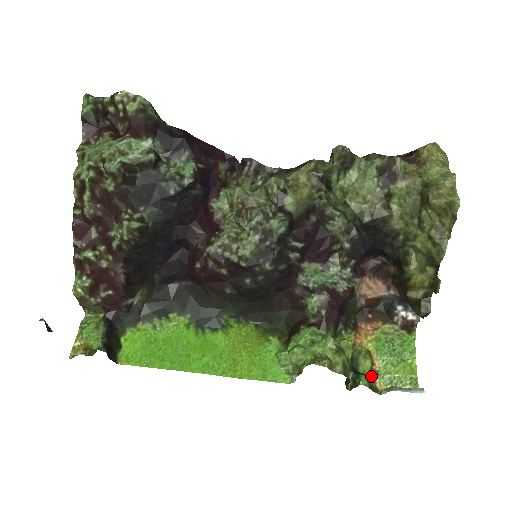
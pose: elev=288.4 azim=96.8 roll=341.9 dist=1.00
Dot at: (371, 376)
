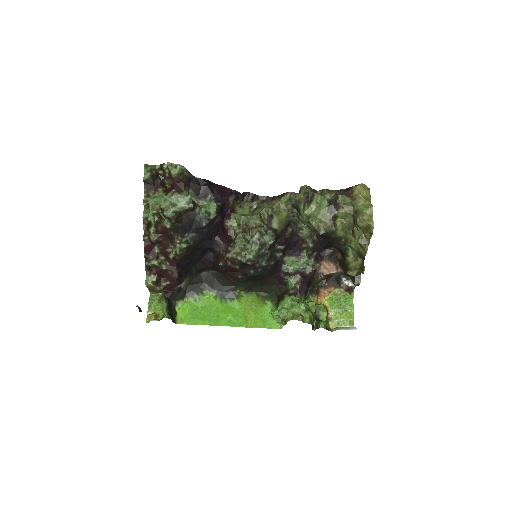
Dot at: (327, 321)
